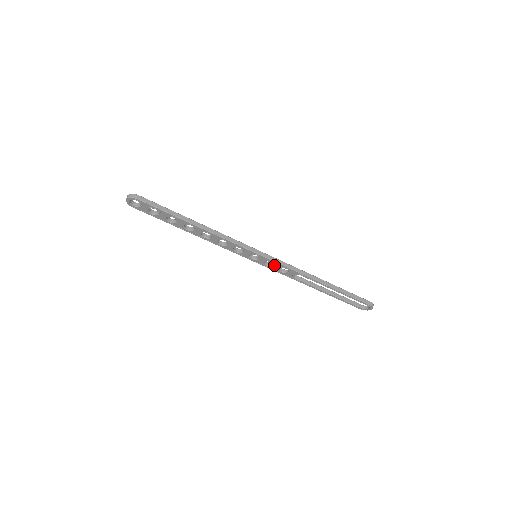
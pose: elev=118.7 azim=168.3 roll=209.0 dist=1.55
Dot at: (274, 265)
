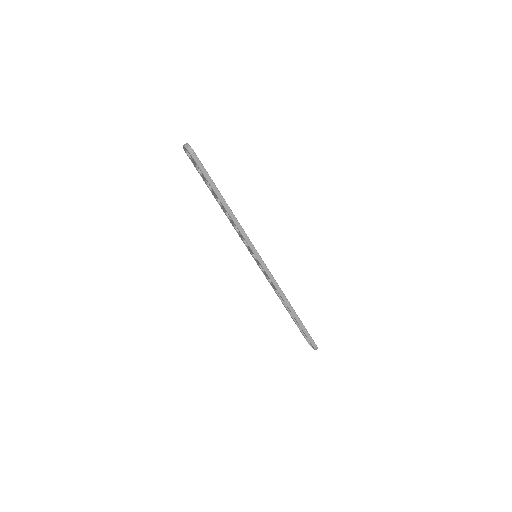
Dot at: (264, 272)
